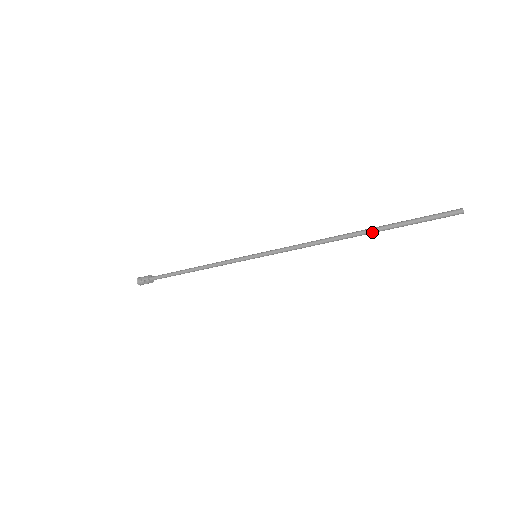
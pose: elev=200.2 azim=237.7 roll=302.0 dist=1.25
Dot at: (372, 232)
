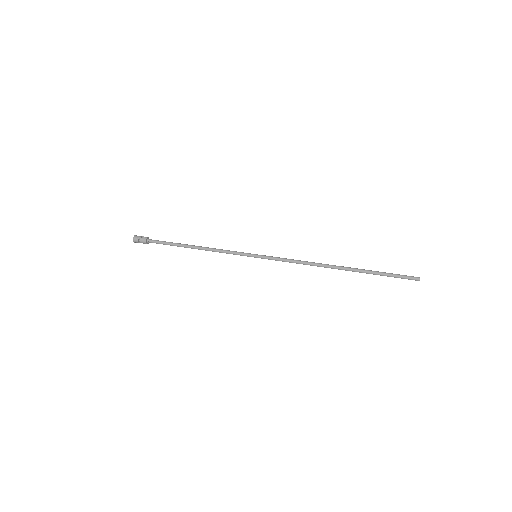
Dot at: occluded
